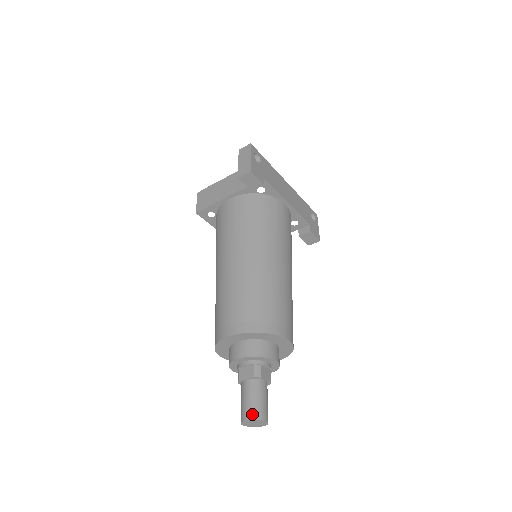
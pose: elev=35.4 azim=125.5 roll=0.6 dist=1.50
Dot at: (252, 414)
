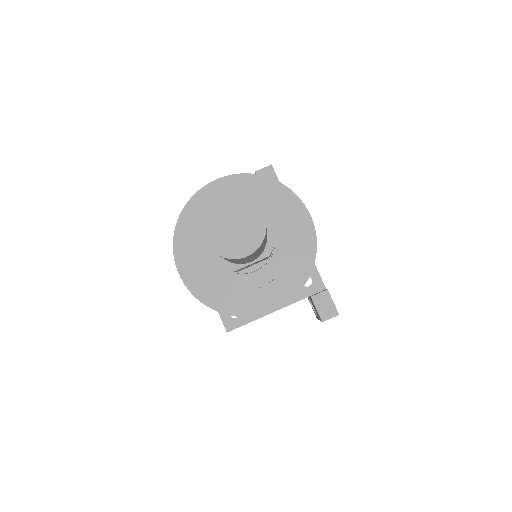
Dot at: (236, 197)
